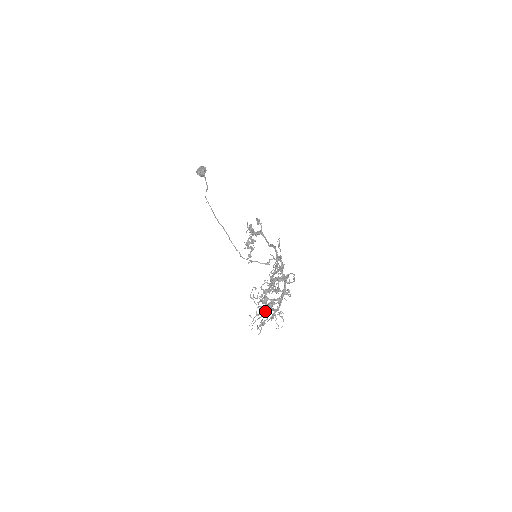
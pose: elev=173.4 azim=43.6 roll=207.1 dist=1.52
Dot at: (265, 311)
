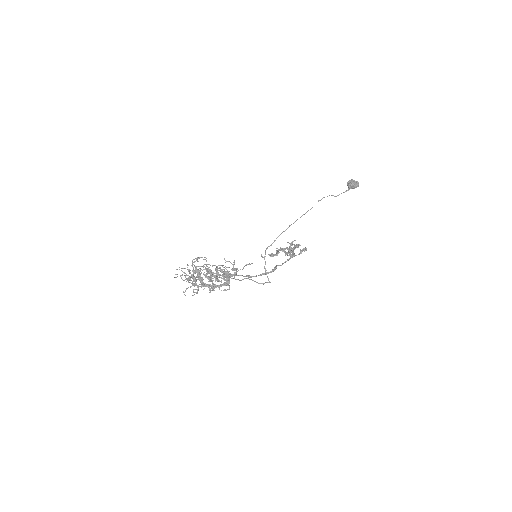
Dot at: (191, 275)
